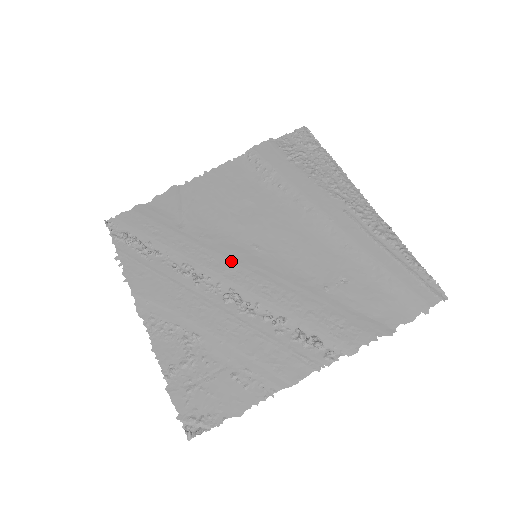
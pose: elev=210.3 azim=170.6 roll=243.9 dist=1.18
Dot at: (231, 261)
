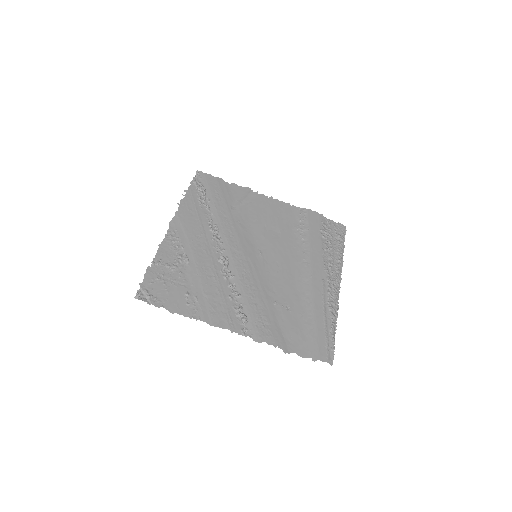
Dot at: (241, 246)
